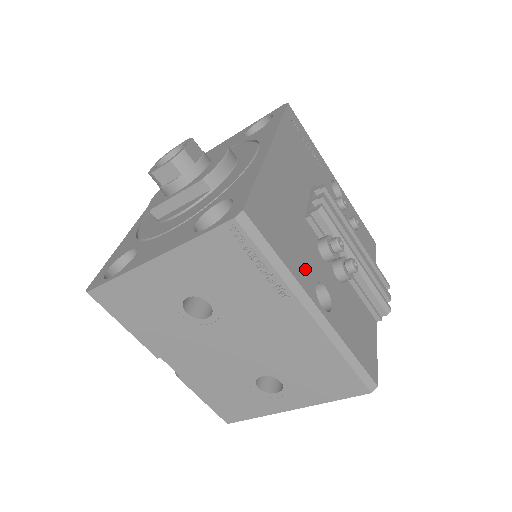
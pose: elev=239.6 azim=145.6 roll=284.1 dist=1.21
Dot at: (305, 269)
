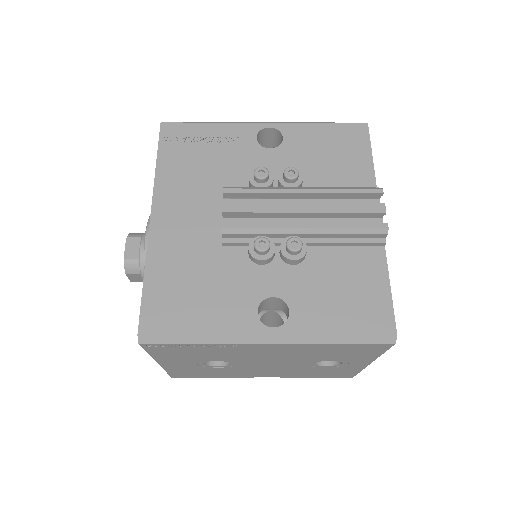
Dot at: (236, 309)
